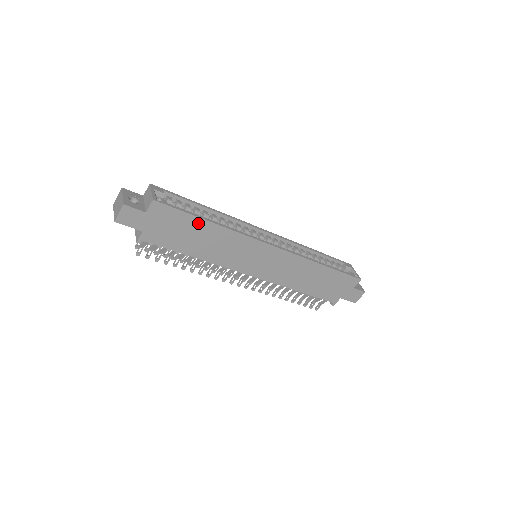
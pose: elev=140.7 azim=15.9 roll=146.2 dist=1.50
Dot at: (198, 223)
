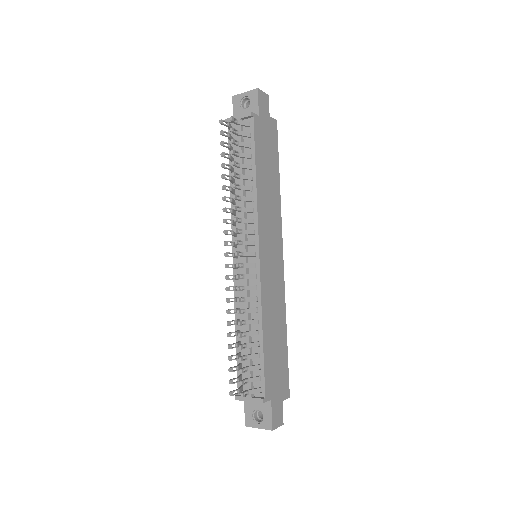
Dot at: (276, 167)
